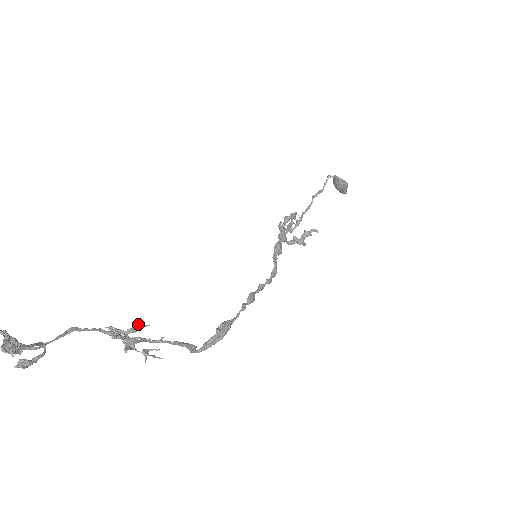
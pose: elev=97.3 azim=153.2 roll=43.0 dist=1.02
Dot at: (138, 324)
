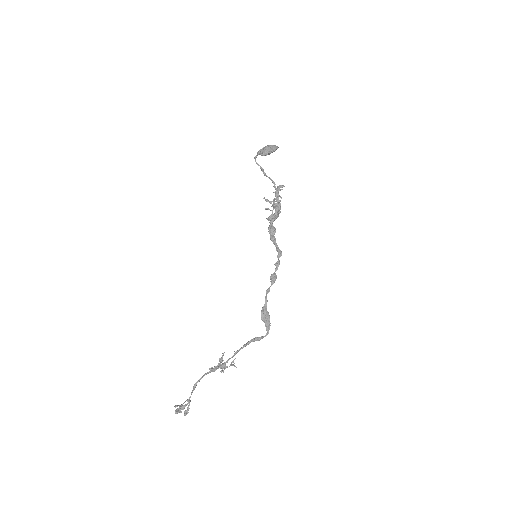
Dot at: (223, 354)
